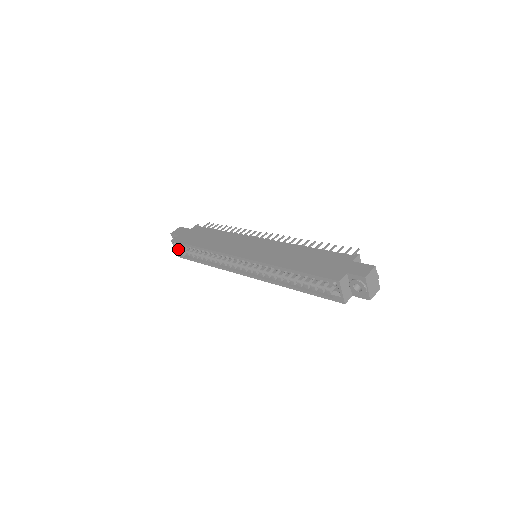
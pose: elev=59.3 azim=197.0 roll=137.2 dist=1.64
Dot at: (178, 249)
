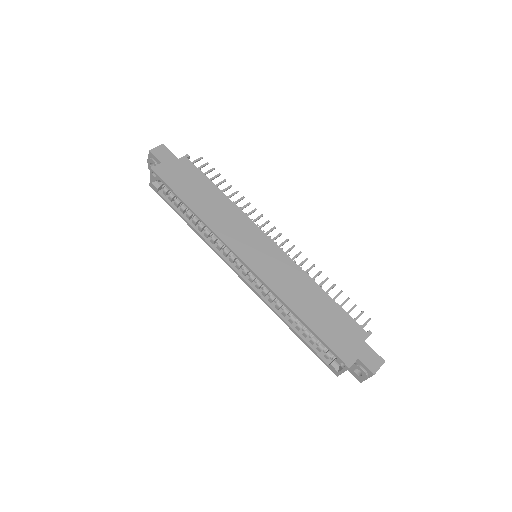
Dot at: (154, 179)
